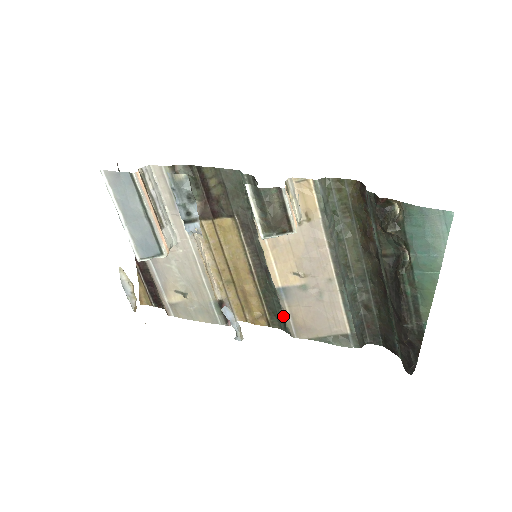
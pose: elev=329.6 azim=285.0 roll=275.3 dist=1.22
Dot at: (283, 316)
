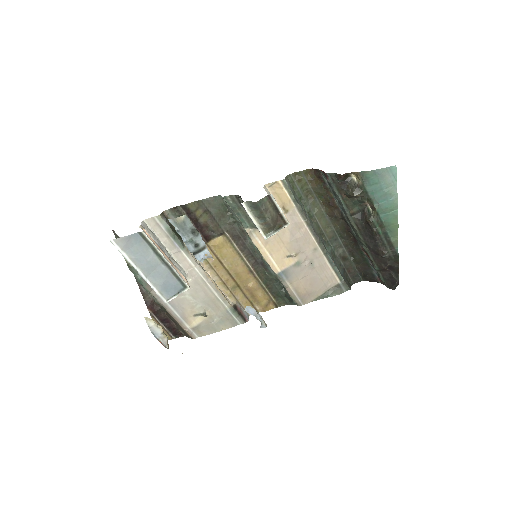
Dot at: (288, 293)
